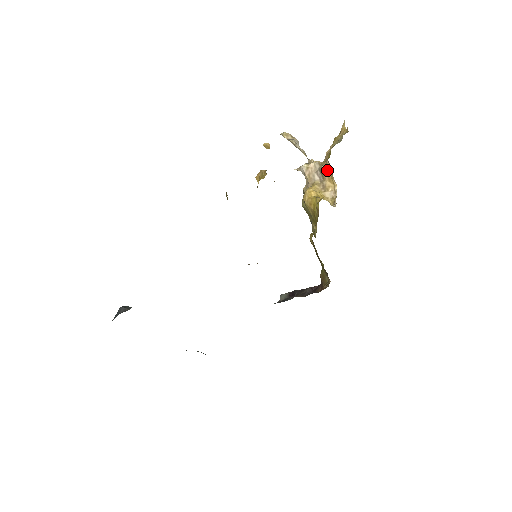
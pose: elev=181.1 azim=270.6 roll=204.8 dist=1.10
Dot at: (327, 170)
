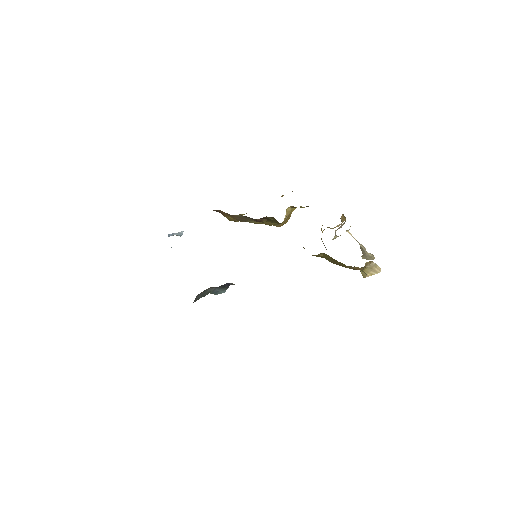
Dot at: (342, 215)
